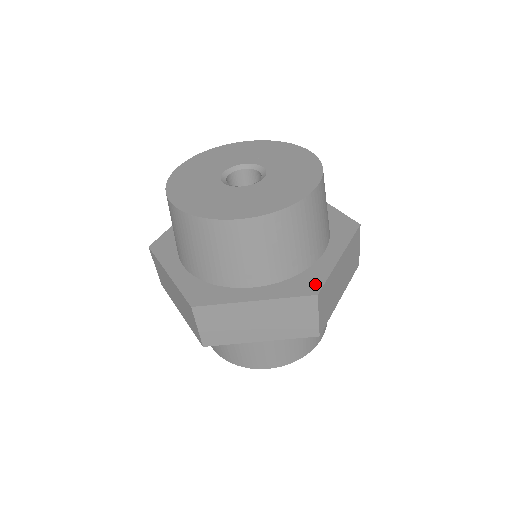
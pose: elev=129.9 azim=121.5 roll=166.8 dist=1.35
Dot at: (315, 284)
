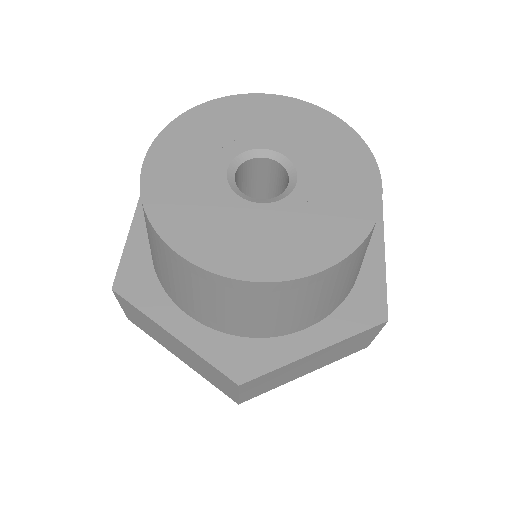
Dot at: (251, 368)
